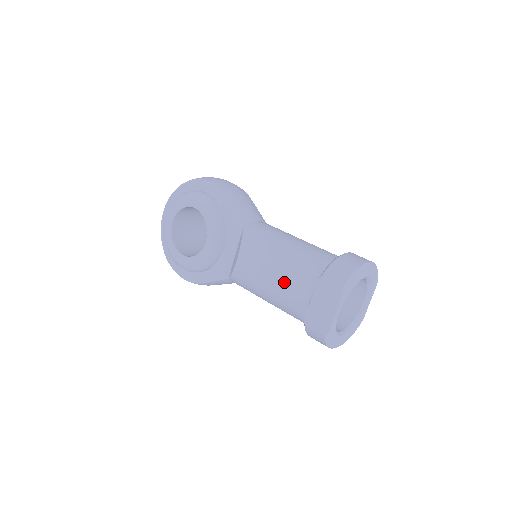
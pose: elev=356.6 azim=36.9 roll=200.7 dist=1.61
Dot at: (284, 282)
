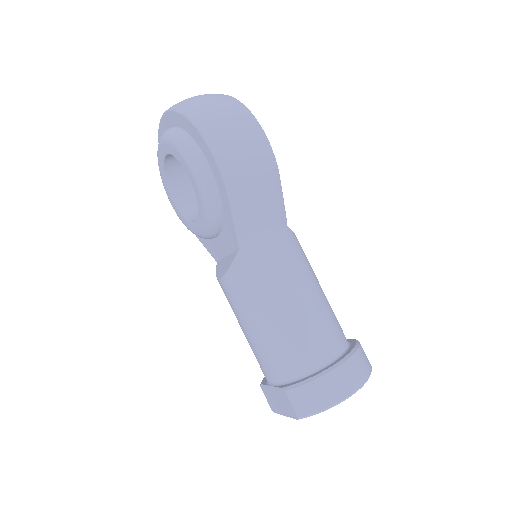
Dot at: (254, 348)
